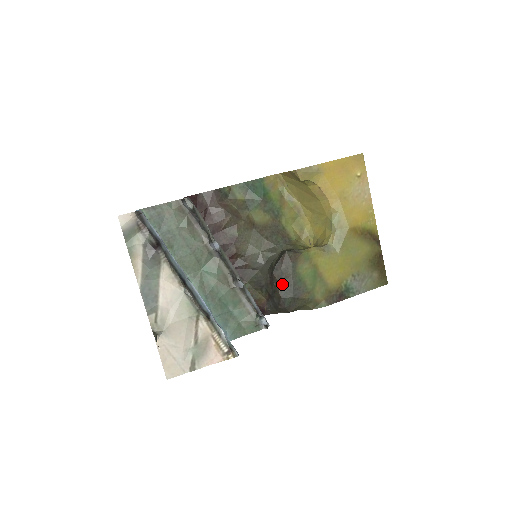
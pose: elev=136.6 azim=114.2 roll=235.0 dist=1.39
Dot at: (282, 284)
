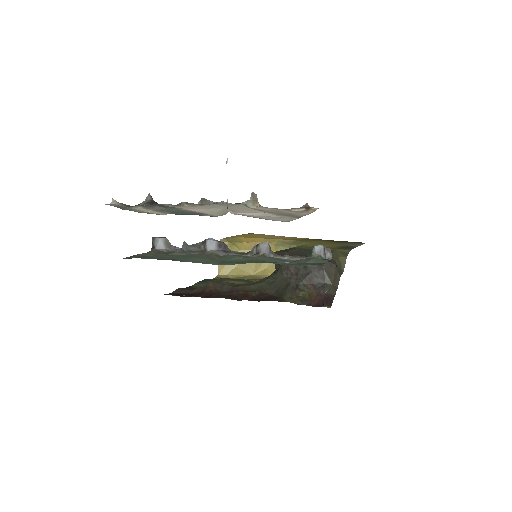
Dot at: (300, 255)
